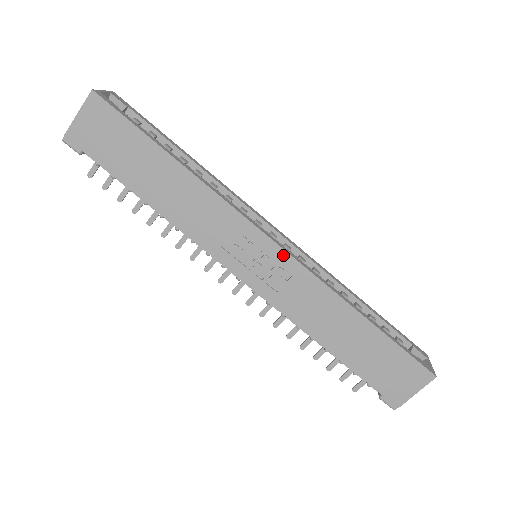
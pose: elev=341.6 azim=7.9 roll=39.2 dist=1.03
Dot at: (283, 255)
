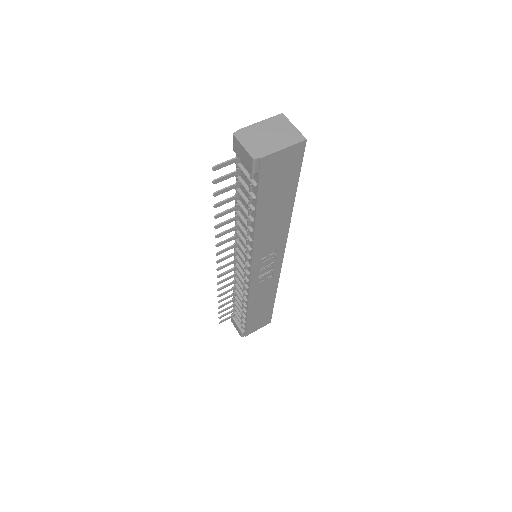
Dot at: (279, 266)
